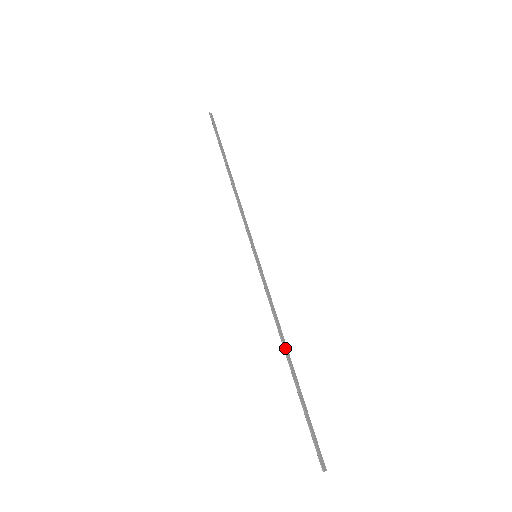
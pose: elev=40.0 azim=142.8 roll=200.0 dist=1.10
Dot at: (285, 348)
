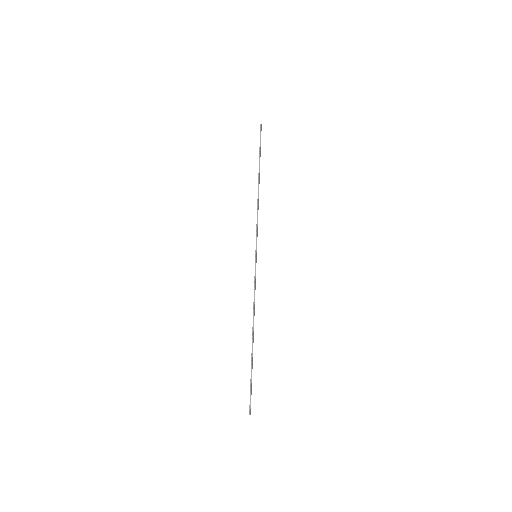
Dot at: occluded
